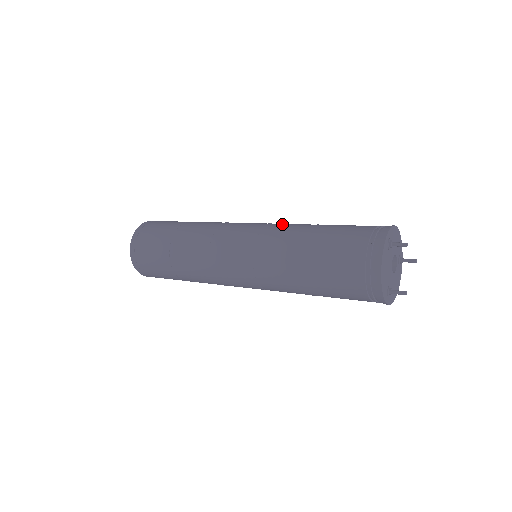
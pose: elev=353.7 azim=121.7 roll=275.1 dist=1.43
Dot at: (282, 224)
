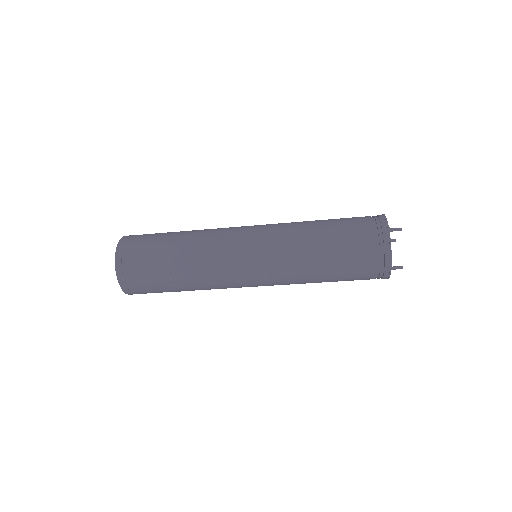
Dot at: (283, 224)
